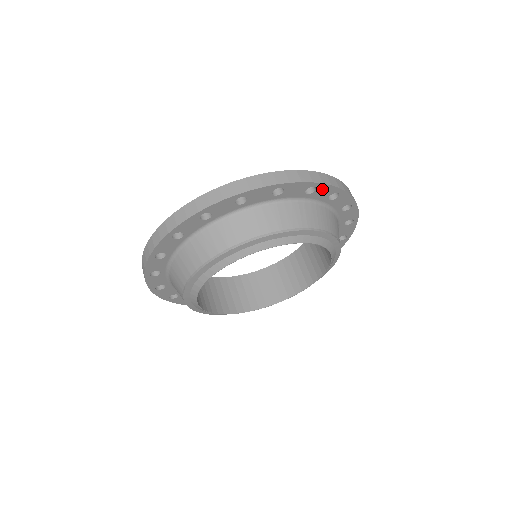
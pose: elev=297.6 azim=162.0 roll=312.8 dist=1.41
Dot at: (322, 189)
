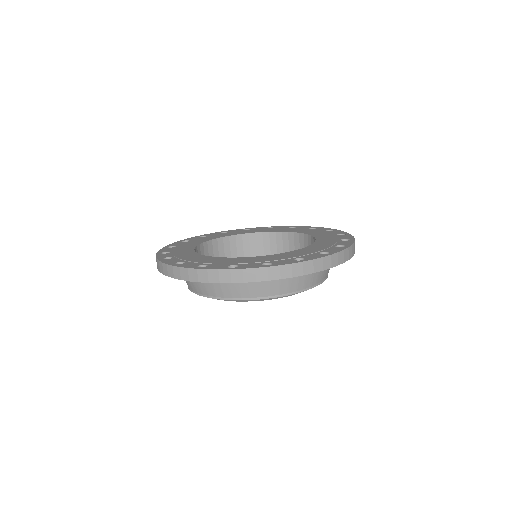
Dot at: occluded
